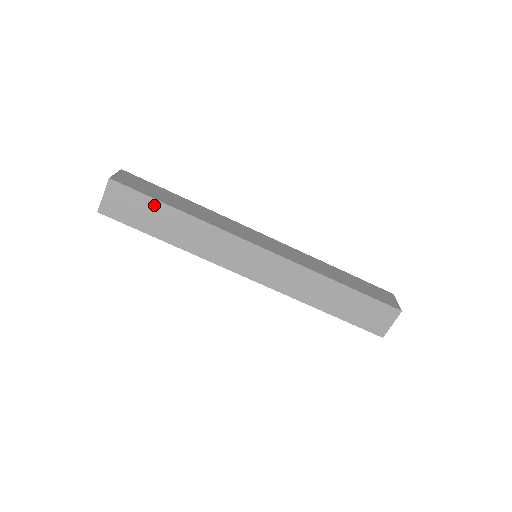
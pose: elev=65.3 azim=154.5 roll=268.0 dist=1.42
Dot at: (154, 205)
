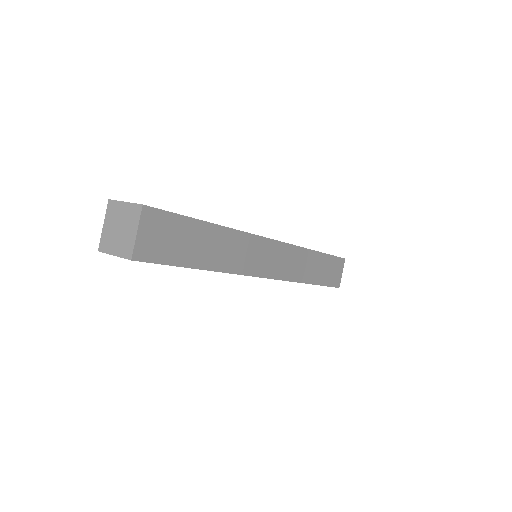
Dot at: (191, 226)
